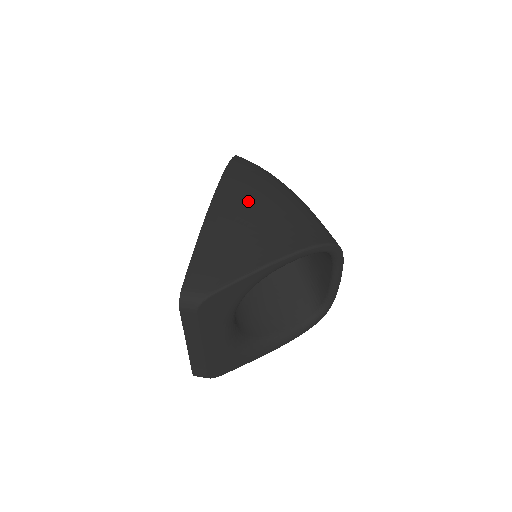
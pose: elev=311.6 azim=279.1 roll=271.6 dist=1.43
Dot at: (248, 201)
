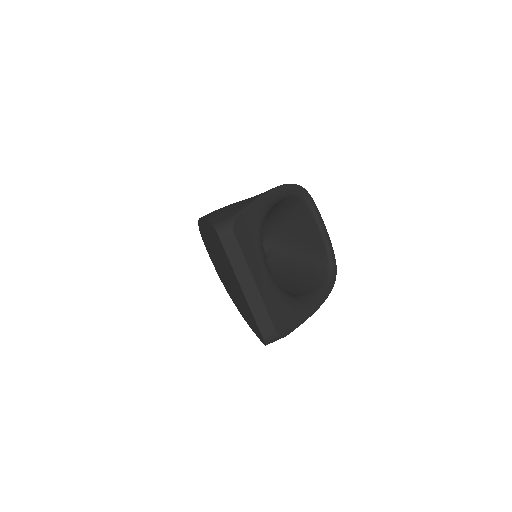
Dot at: occluded
